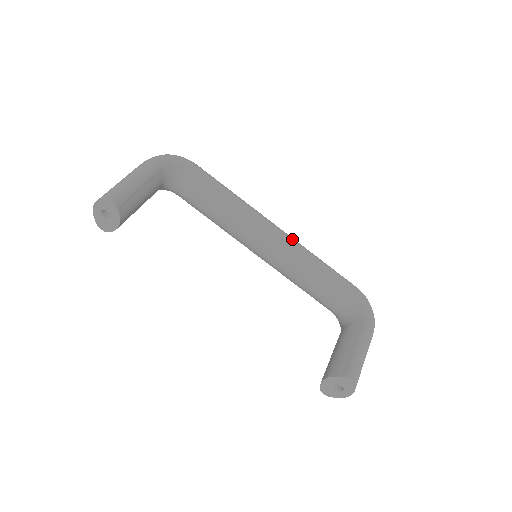
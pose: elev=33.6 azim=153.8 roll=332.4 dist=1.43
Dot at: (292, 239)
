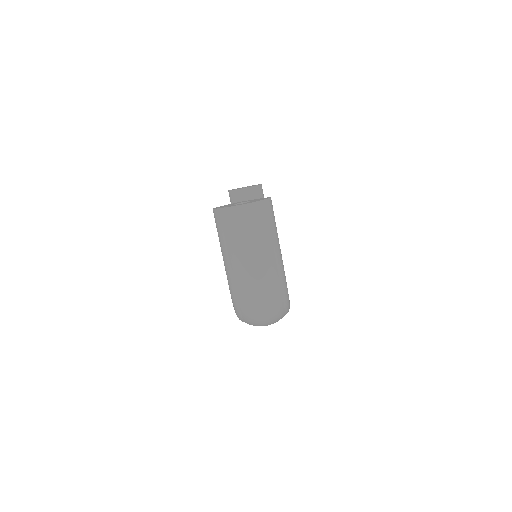
Dot at: occluded
